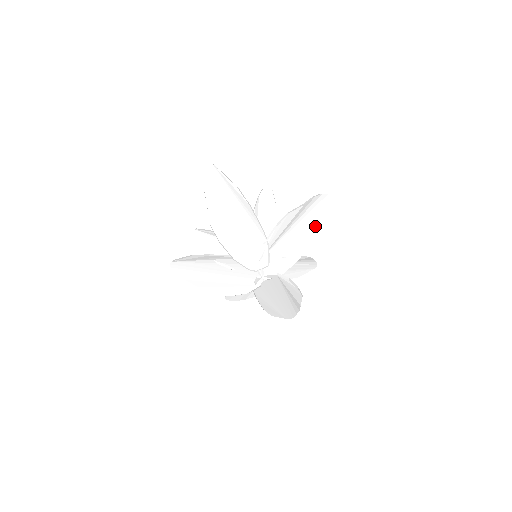
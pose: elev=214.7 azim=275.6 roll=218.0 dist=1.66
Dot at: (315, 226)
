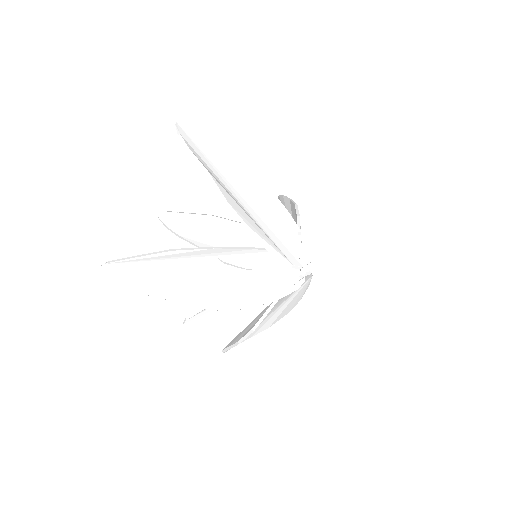
Dot at: occluded
